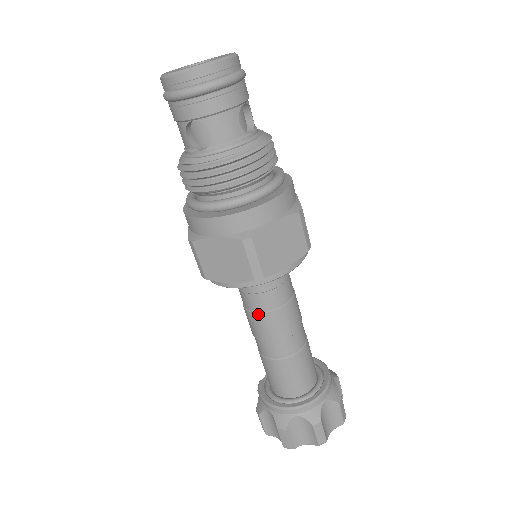
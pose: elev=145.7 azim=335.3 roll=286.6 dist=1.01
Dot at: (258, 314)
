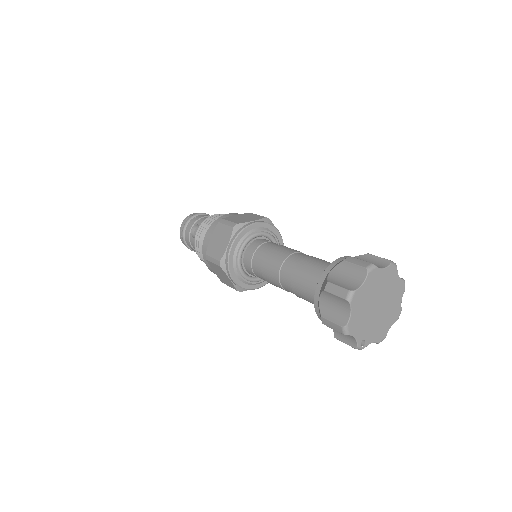
Dot at: (264, 259)
